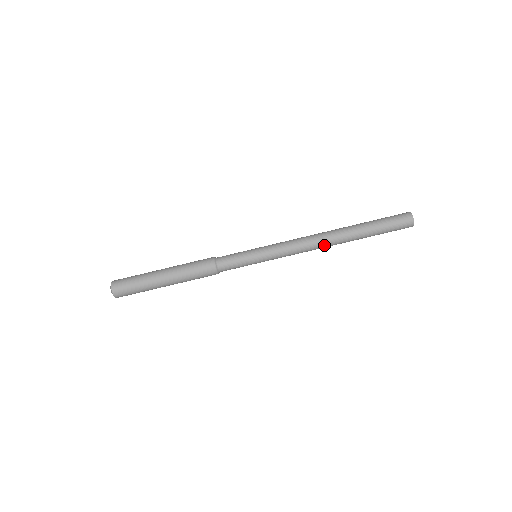
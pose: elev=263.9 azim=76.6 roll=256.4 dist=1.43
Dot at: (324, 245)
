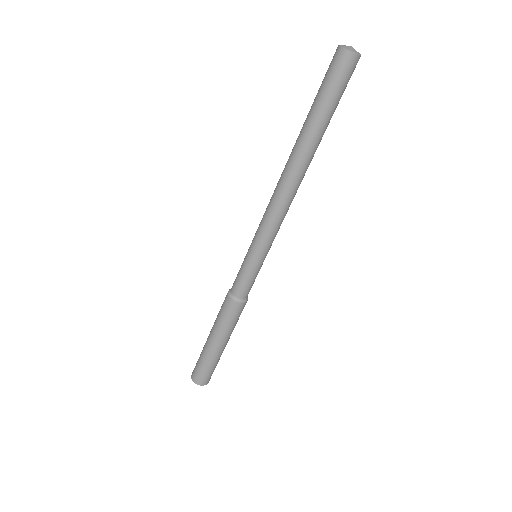
Dot at: (299, 185)
